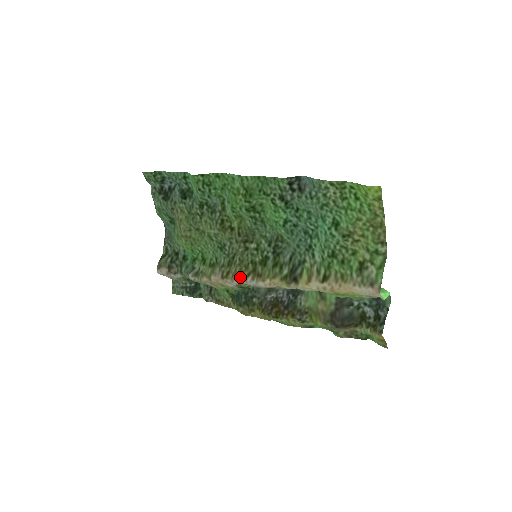
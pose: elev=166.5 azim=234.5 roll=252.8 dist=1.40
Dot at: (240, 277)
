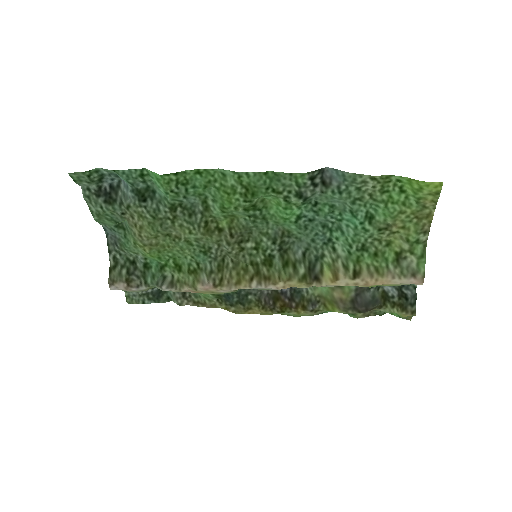
Dot at: (240, 283)
